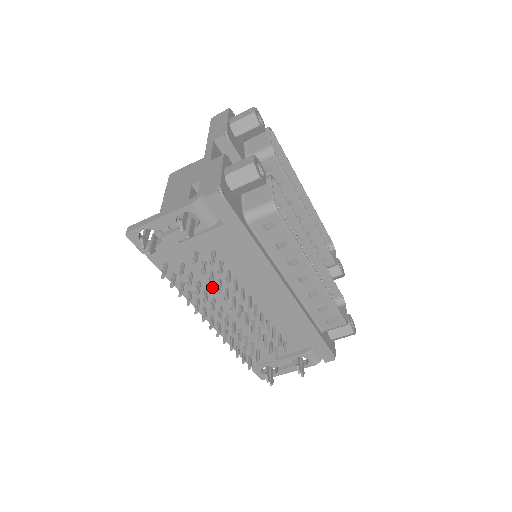
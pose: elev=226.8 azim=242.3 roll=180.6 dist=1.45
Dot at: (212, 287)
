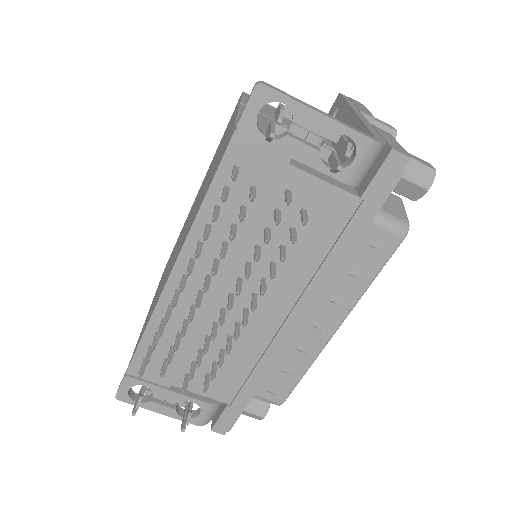
Dot at: (238, 246)
